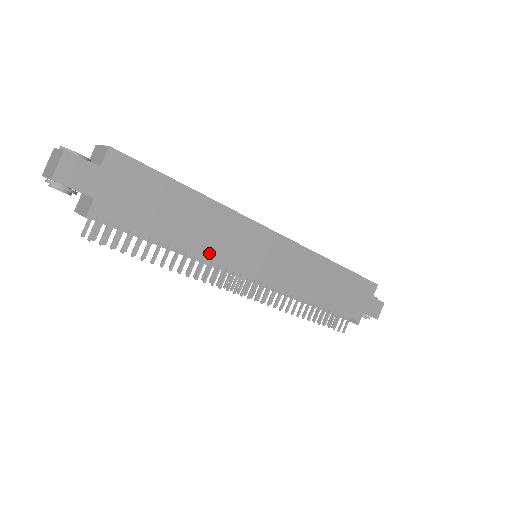
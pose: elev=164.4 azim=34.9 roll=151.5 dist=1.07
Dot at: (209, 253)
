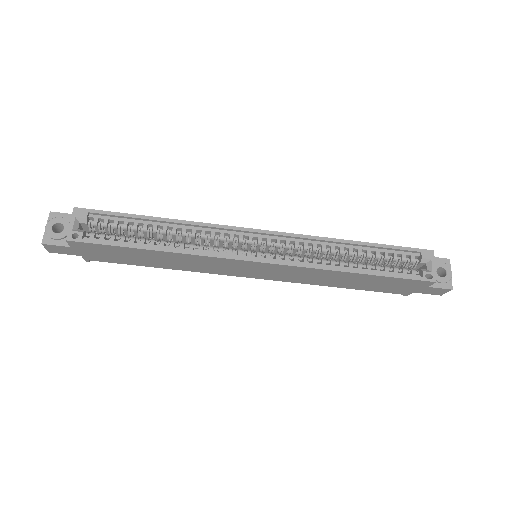
Dot at: (192, 269)
